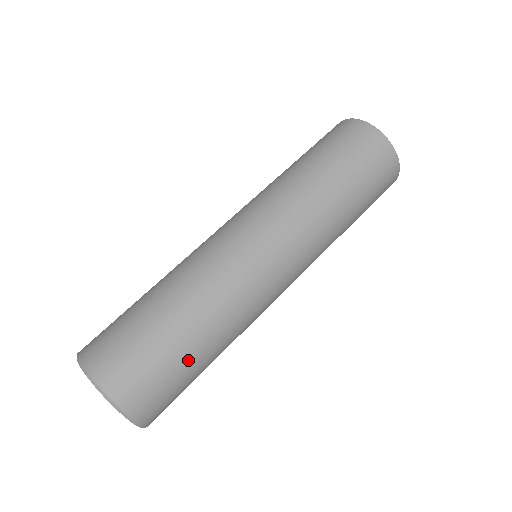
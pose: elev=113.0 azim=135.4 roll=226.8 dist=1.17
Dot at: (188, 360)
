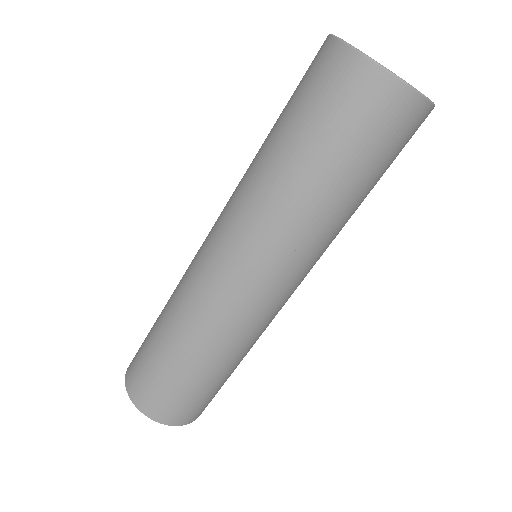
Dot at: (212, 384)
